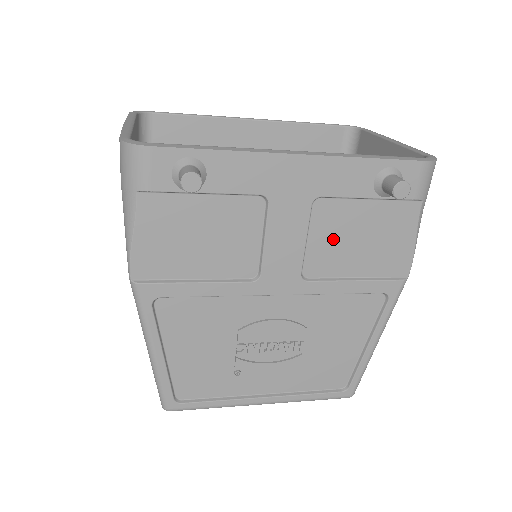
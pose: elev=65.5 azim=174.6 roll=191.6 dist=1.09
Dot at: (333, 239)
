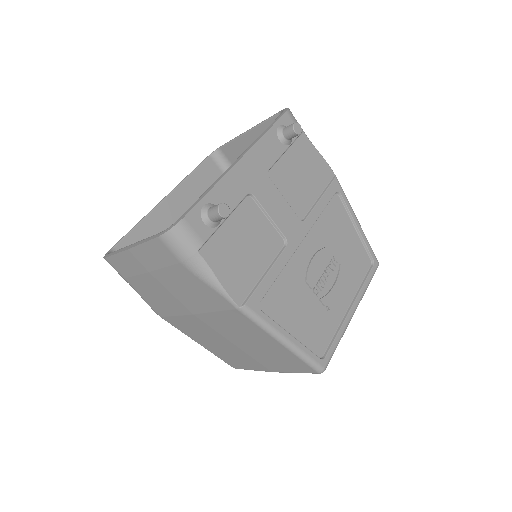
Dot at: (292, 187)
